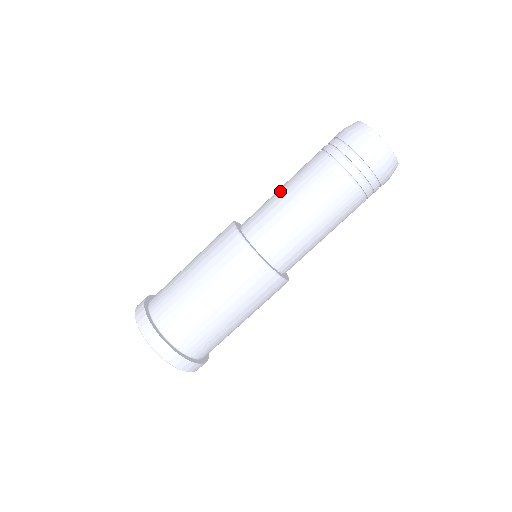
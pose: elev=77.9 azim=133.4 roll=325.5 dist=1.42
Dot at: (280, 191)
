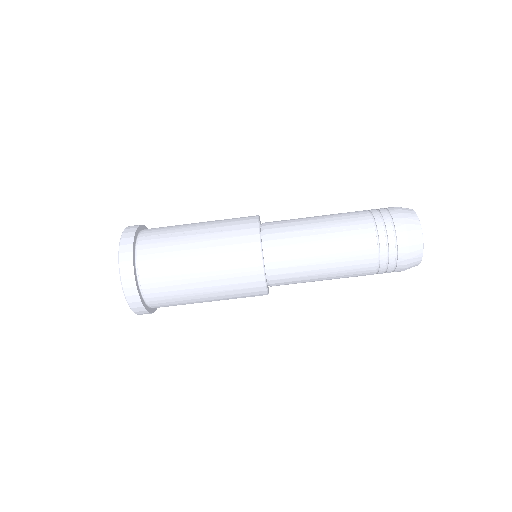
Dot at: occluded
